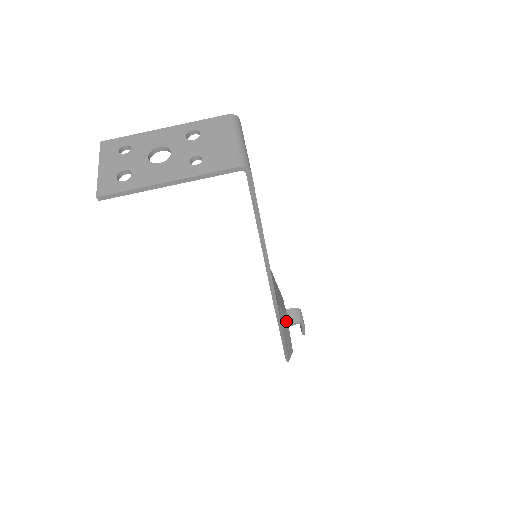
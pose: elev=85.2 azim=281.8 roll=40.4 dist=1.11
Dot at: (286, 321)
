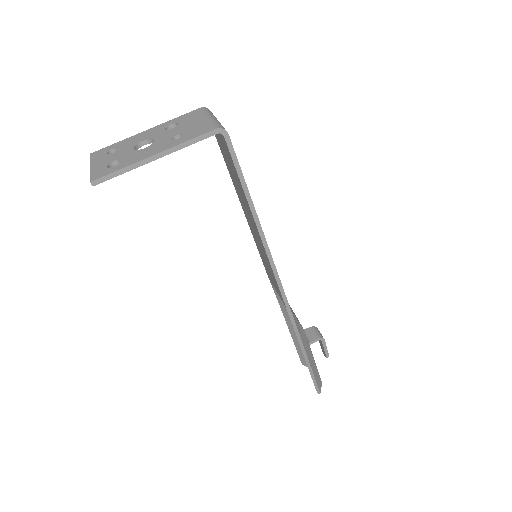
Dot at: (304, 335)
